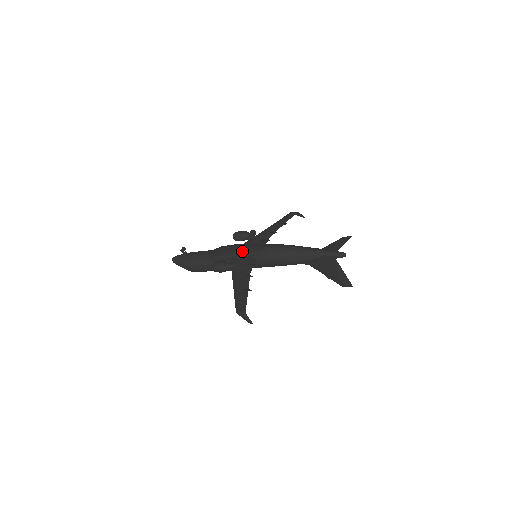
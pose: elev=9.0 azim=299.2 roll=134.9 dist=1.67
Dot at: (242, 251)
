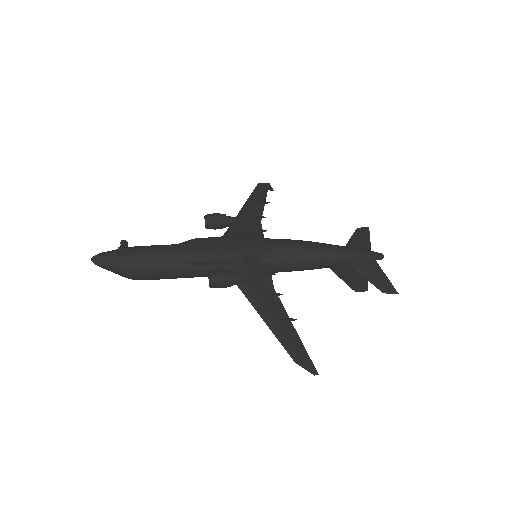
Dot at: (256, 254)
